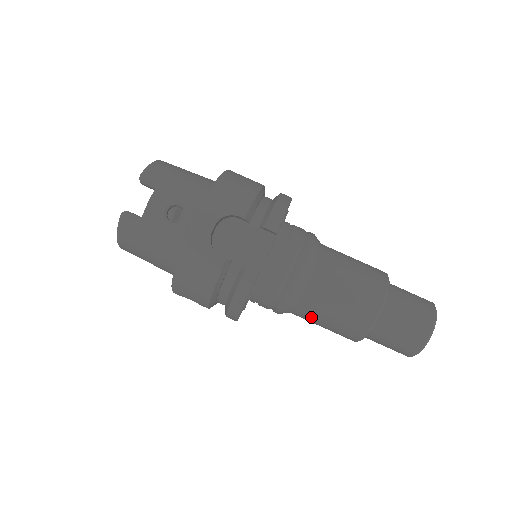
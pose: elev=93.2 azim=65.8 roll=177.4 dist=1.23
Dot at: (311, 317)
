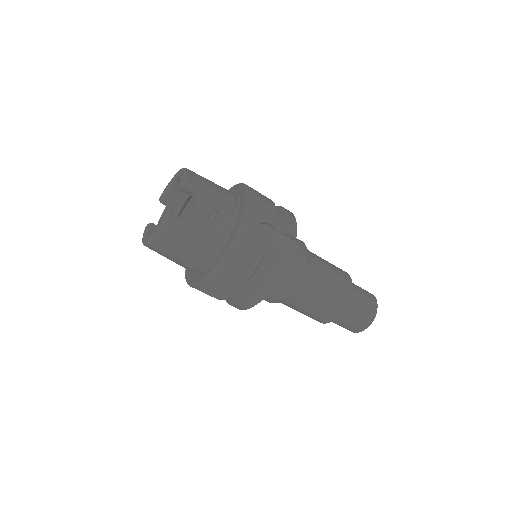
Dot at: (301, 305)
